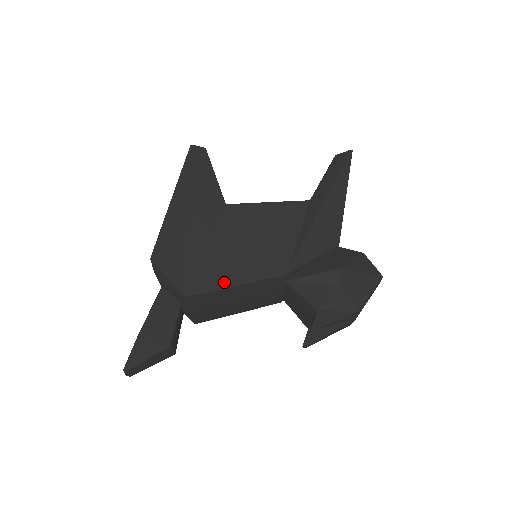
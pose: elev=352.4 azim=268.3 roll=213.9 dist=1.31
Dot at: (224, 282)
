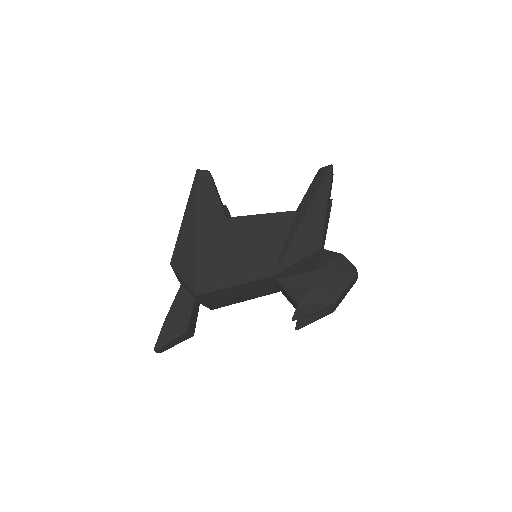
Dot at: (224, 283)
